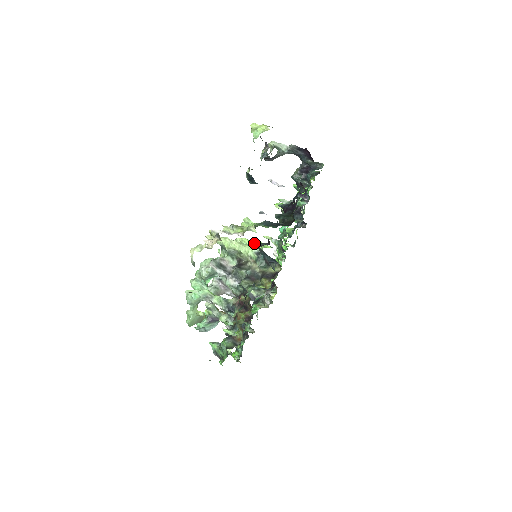
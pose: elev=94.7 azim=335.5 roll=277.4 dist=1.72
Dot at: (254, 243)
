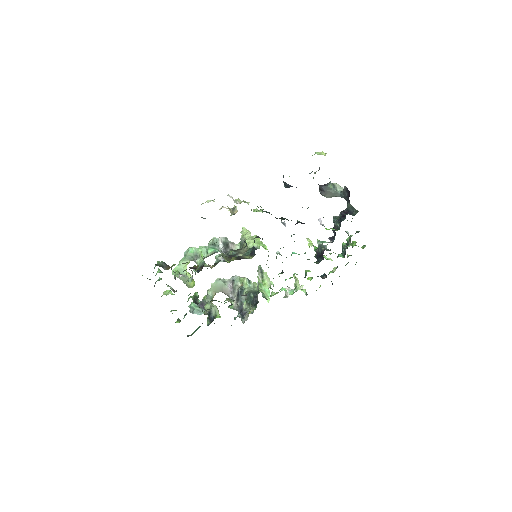
Dot at: (260, 242)
